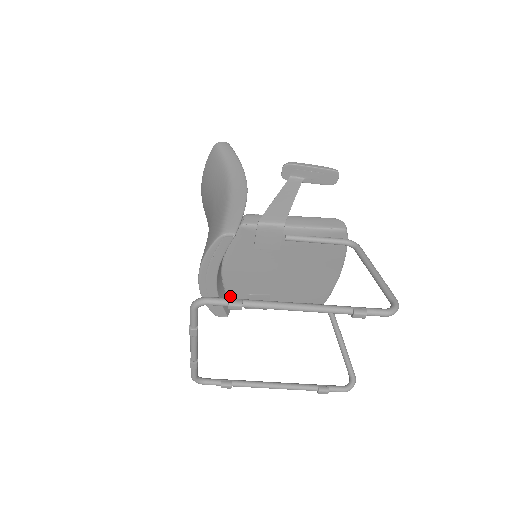
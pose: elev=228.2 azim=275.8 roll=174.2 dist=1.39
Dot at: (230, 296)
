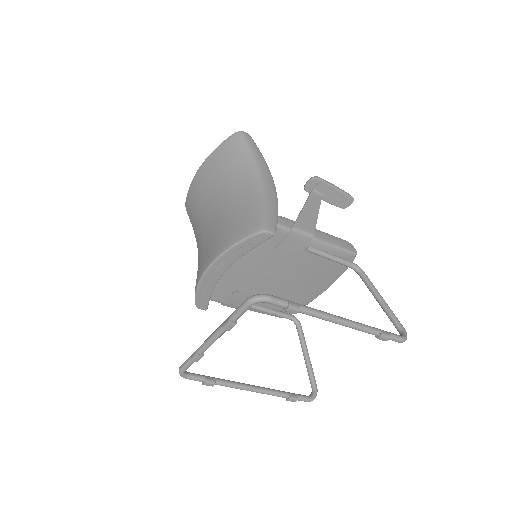
Dot at: (216, 290)
